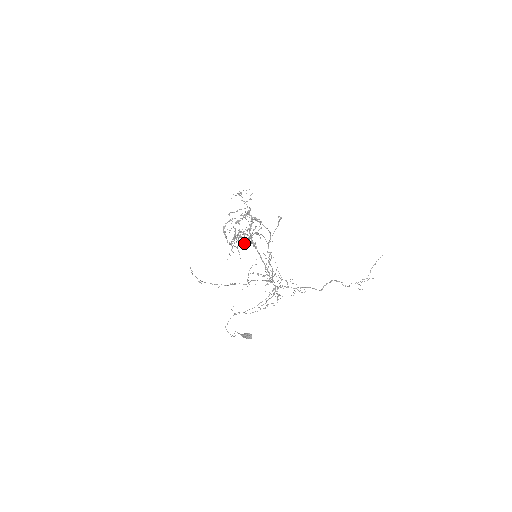
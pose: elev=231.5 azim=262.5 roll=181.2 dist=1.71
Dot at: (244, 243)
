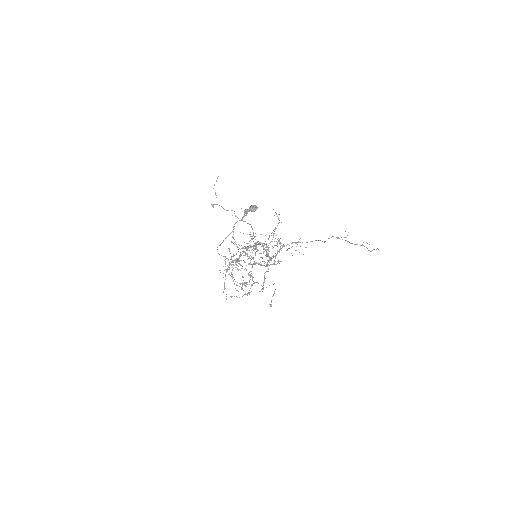
Dot at: occluded
